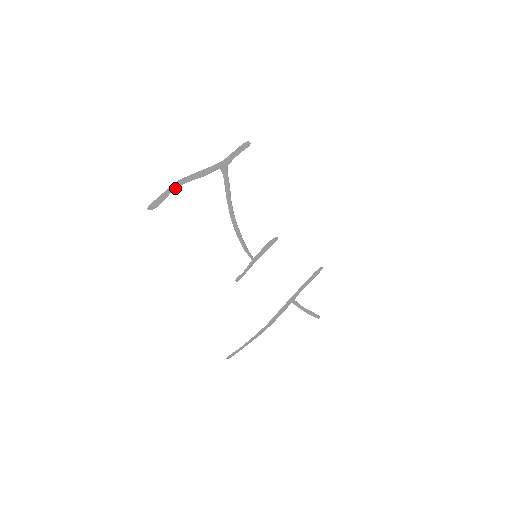
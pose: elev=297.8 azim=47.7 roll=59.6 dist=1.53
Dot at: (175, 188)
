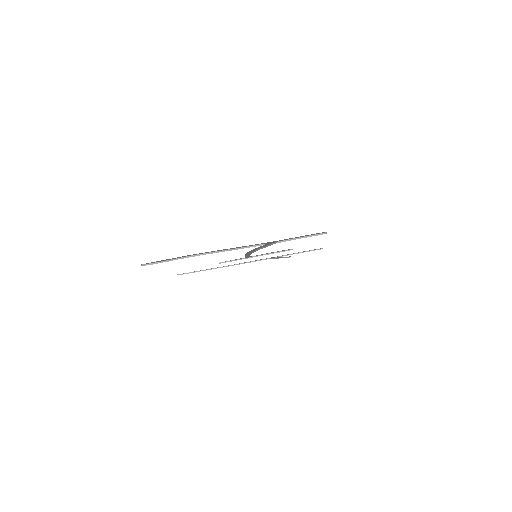
Dot at: (190, 255)
